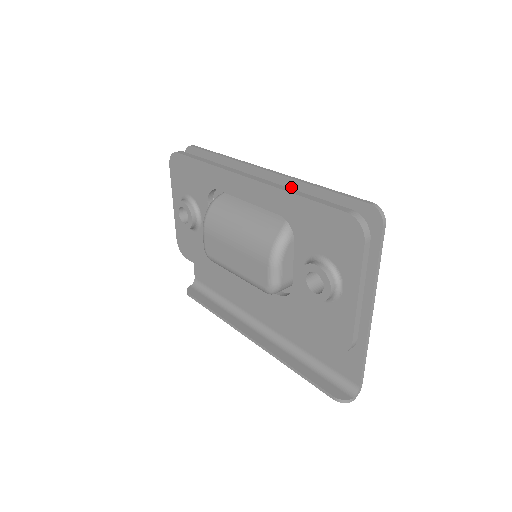
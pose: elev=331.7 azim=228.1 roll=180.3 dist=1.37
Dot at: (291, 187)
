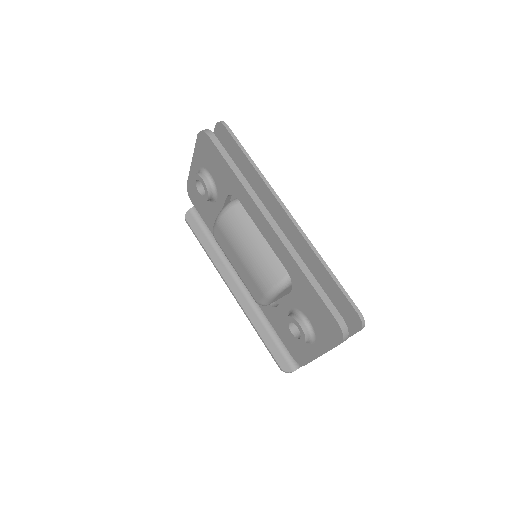
Dot at: (305, 247)
